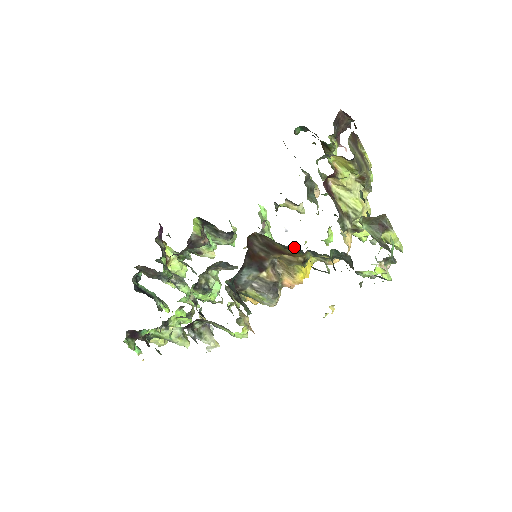
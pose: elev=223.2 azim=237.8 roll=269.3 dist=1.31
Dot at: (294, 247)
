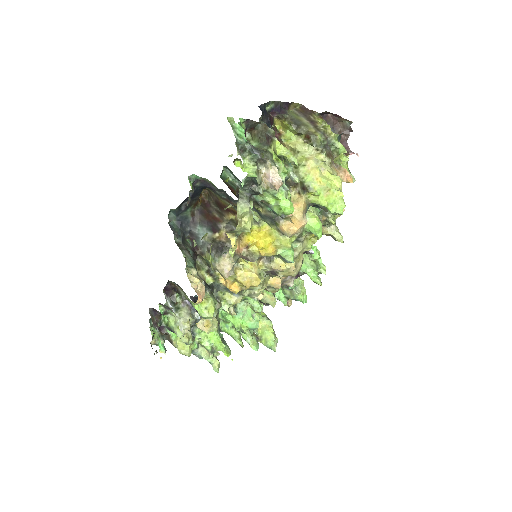
Dot at: (225, 194)
